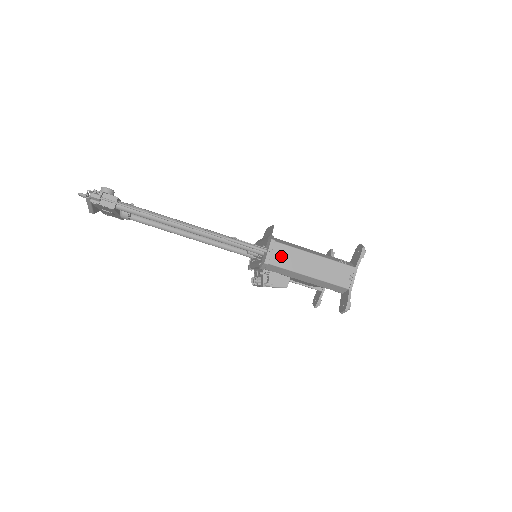
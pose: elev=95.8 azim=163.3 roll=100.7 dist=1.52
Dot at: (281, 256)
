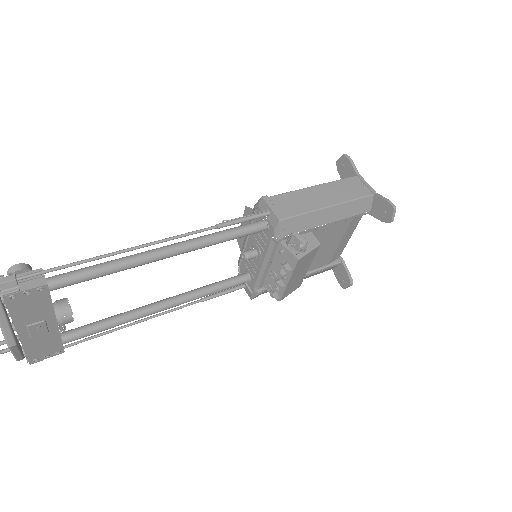
Dot at: (287, 205)
